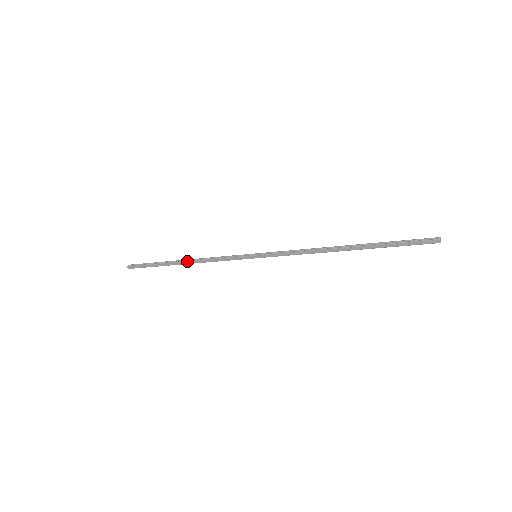
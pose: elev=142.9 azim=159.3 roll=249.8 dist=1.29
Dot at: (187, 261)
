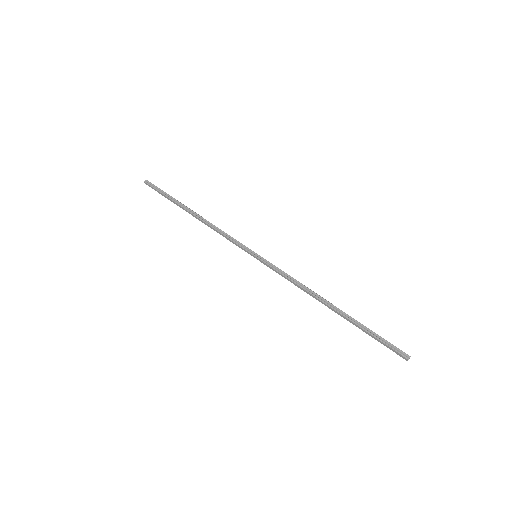
Dot at: (197, 216)
